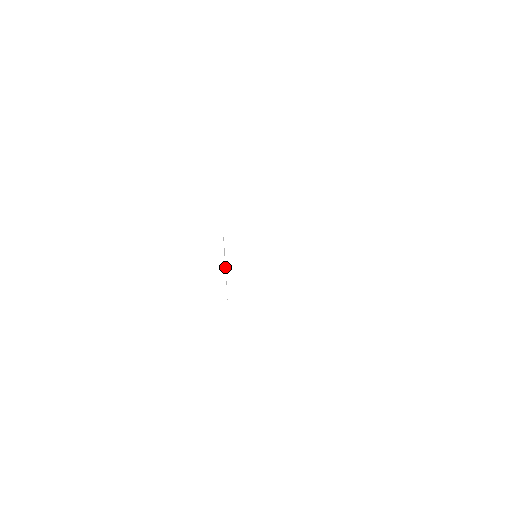
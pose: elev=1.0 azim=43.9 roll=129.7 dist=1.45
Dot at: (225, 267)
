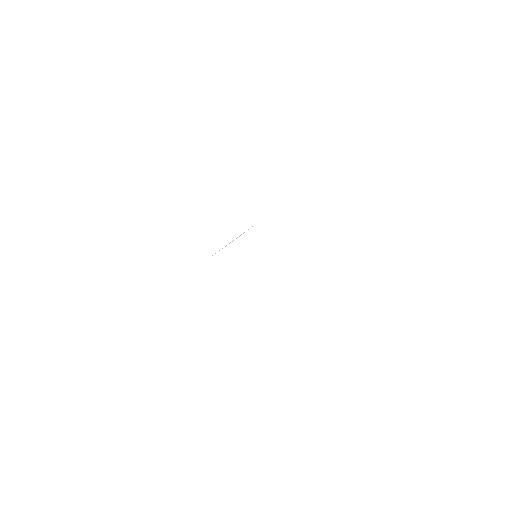
Dot at: occluded
